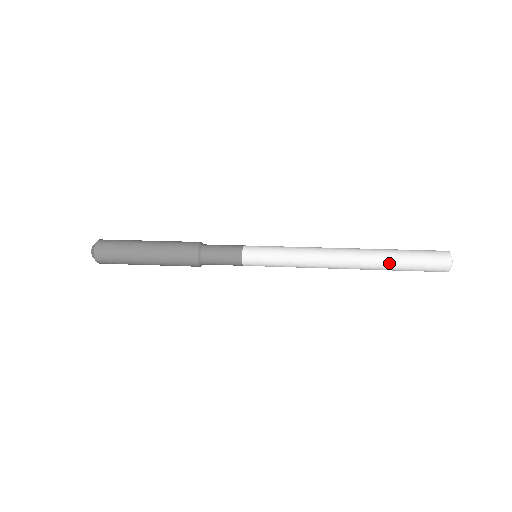
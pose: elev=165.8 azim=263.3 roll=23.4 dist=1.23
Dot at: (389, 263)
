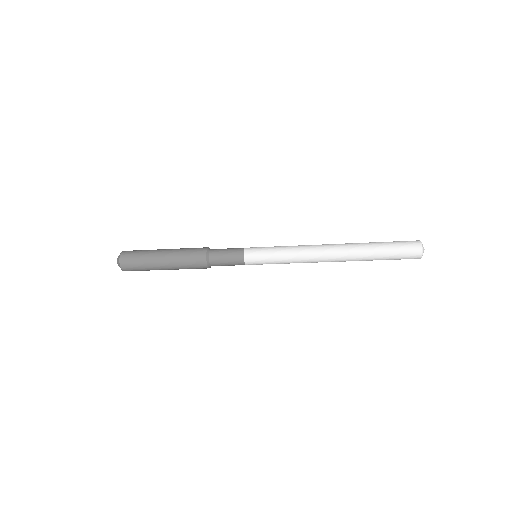
Dot at: (368, 243)
